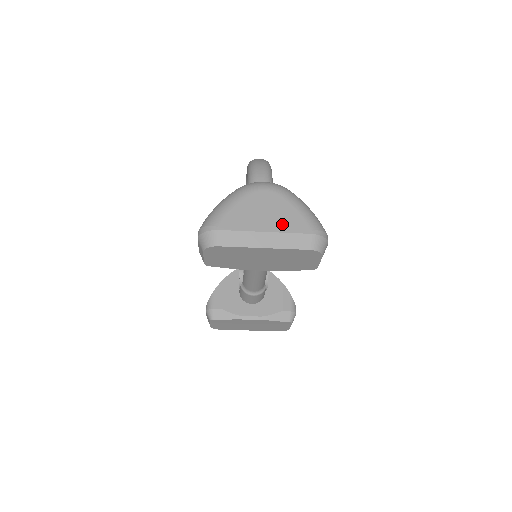
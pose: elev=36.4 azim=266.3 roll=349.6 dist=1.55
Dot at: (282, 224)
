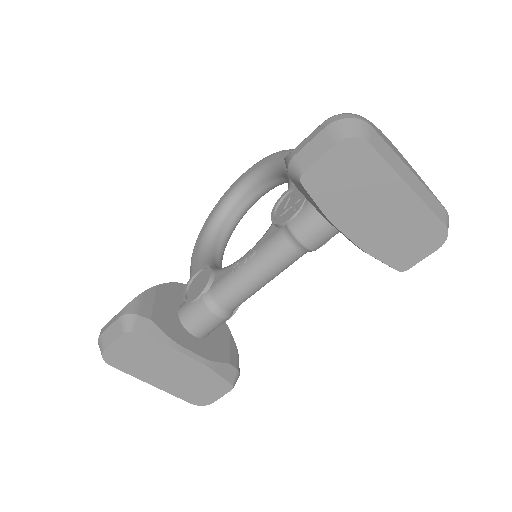
Dot at: (420, 179)
